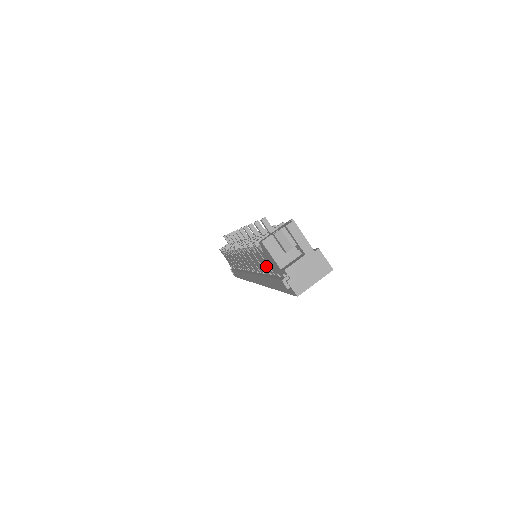
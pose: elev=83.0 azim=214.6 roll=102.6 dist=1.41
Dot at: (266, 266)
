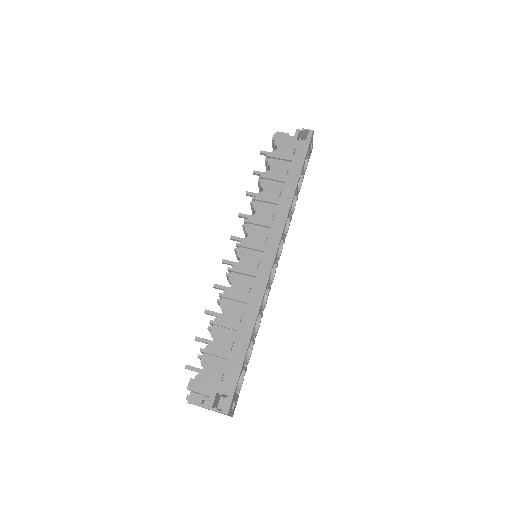
Dot at: (282, 168)
